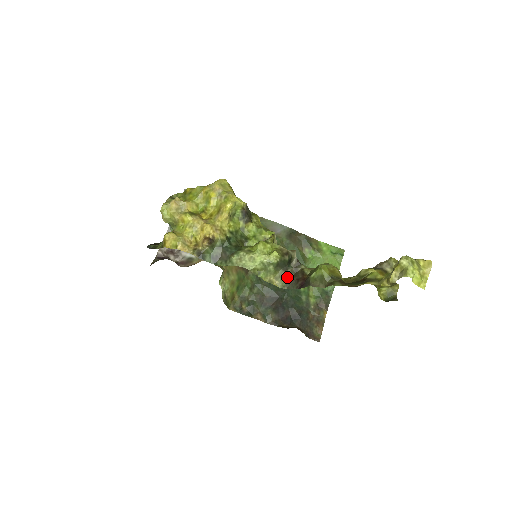
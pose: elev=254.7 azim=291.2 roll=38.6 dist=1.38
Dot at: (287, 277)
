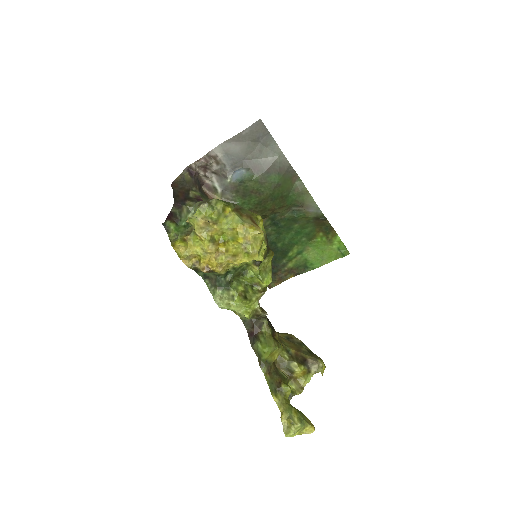
Dot at: occluded
